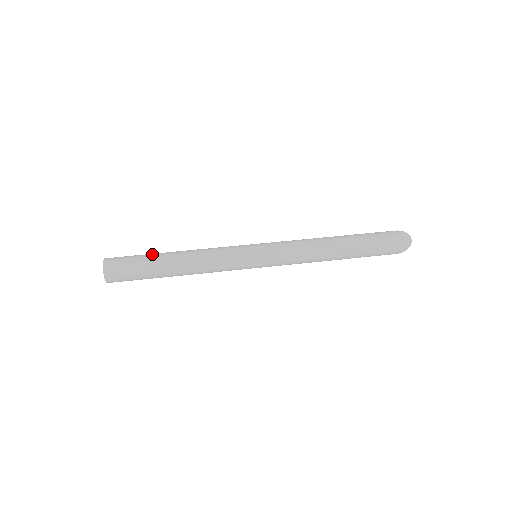
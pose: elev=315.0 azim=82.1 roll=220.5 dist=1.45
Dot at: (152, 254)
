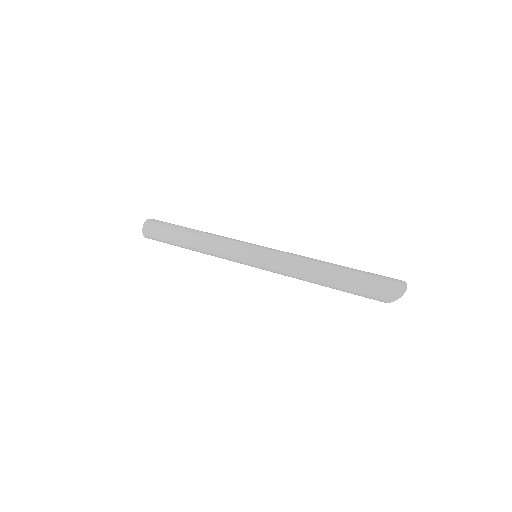
Dot at: occluded
